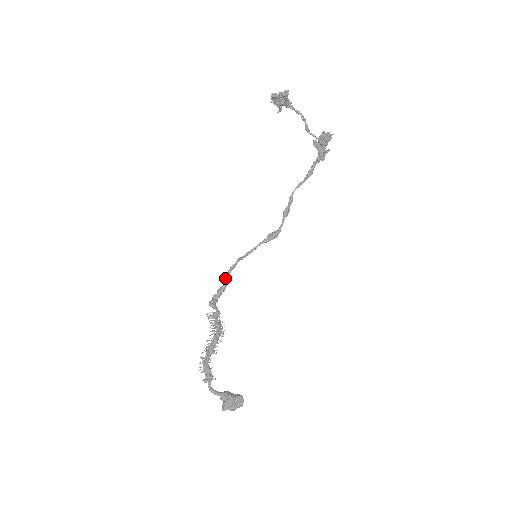
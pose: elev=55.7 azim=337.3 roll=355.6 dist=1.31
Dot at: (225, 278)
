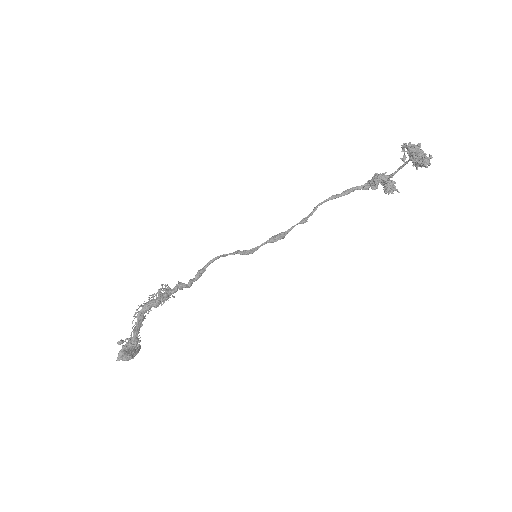
Dot at: (210, 263)
